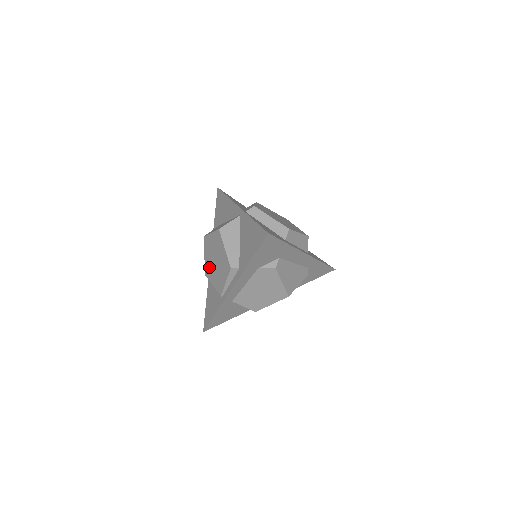
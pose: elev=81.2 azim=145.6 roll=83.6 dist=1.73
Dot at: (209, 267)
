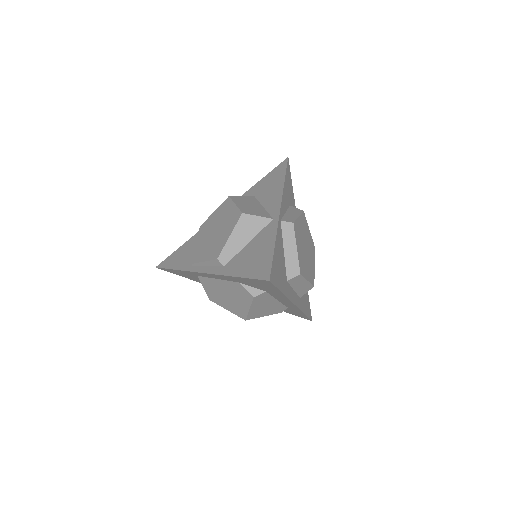
Dot at: (208, 227)
